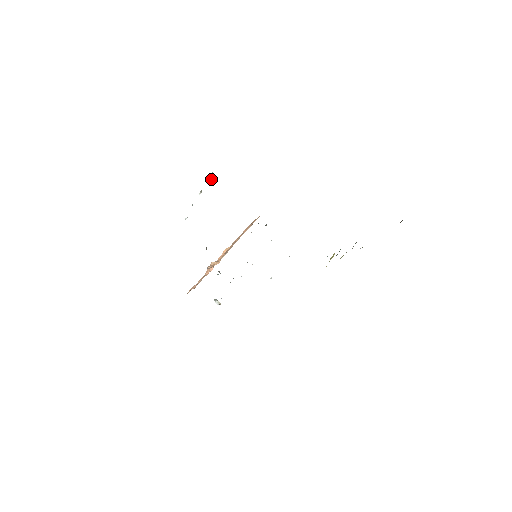
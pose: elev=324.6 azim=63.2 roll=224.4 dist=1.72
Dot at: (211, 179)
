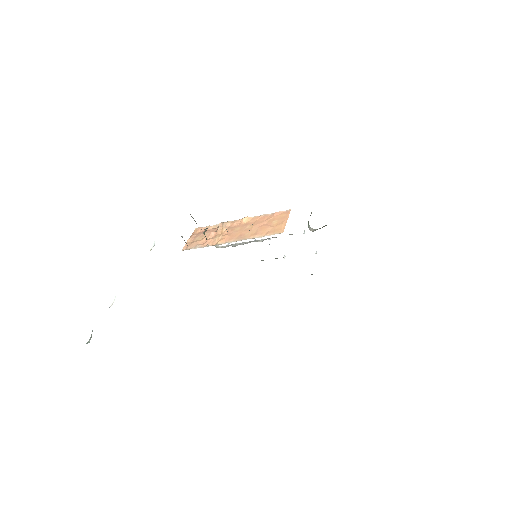
Dot at: (91, 337)
